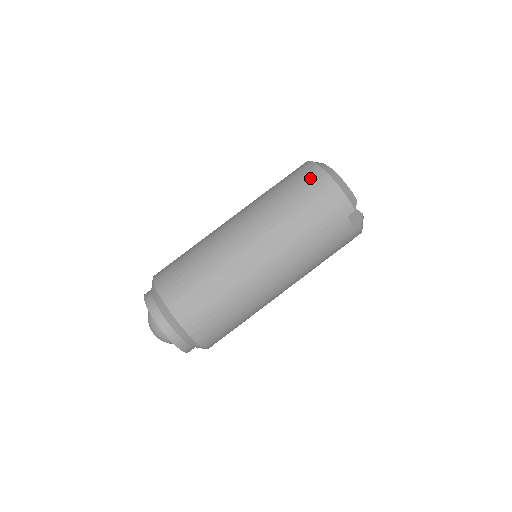
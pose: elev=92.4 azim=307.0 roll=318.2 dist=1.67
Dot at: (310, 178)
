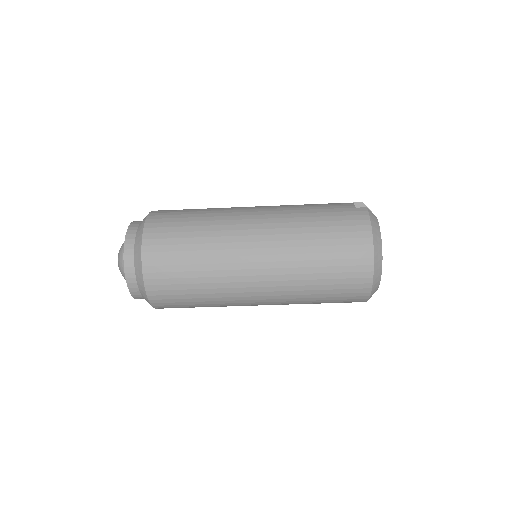
Dot at: (355, 283)
